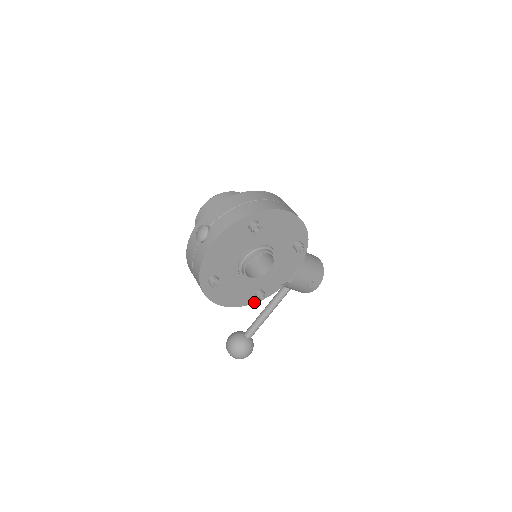
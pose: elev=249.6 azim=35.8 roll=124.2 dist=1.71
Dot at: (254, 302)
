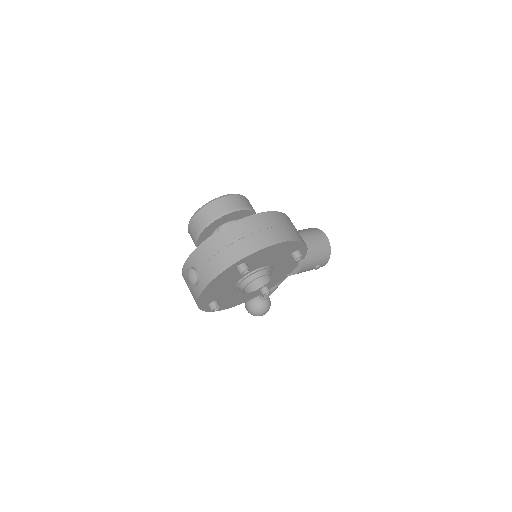
Dot at: occluded
